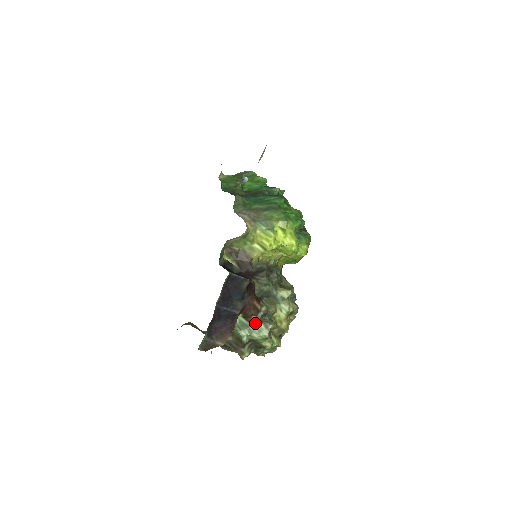
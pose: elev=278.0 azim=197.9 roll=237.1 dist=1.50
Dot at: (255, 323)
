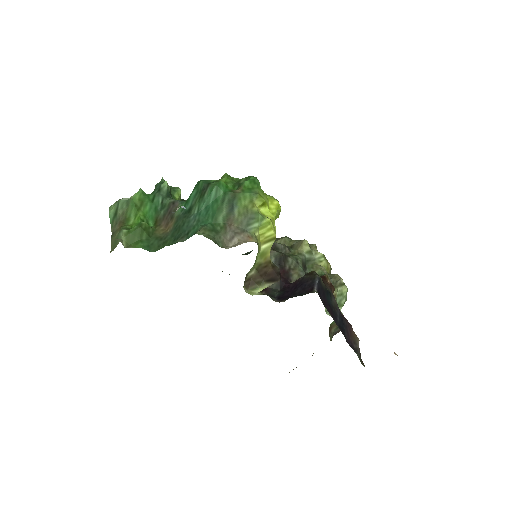
Dot at: (336, 295)
